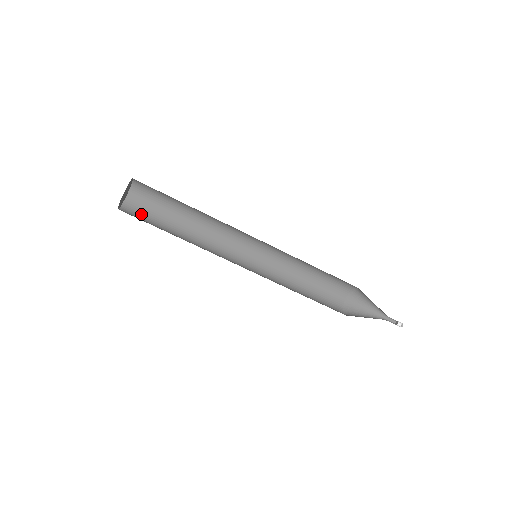
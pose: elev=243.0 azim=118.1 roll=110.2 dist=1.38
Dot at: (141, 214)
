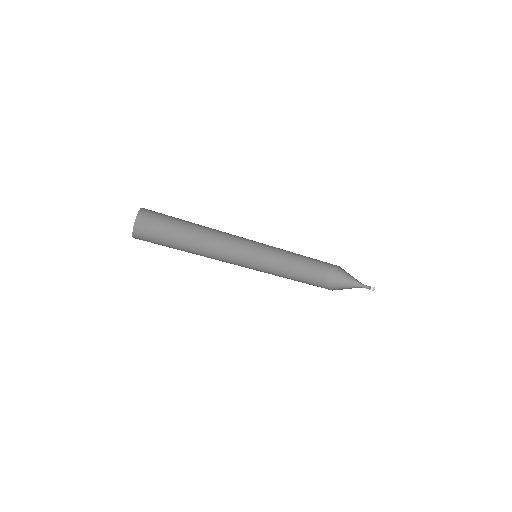
Dot at: (151, 241)
